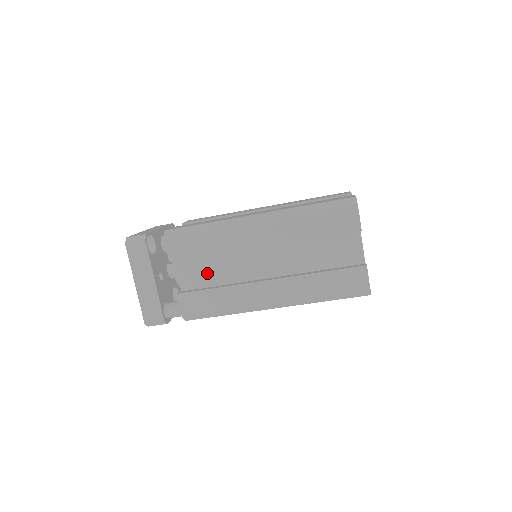
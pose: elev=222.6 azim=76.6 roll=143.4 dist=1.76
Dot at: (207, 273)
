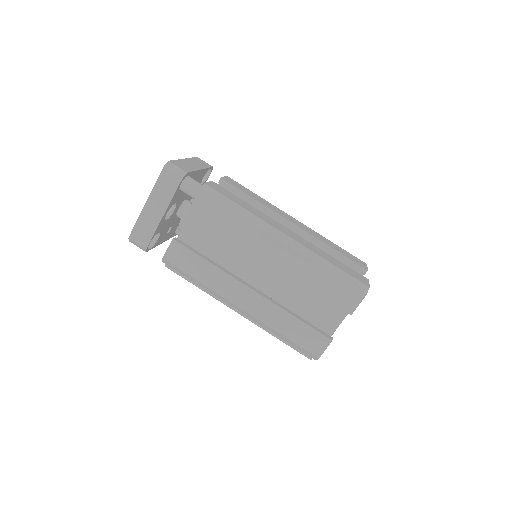
Dot at: occluded
